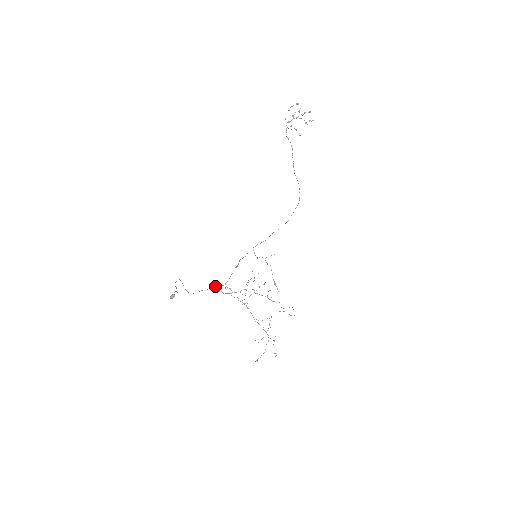
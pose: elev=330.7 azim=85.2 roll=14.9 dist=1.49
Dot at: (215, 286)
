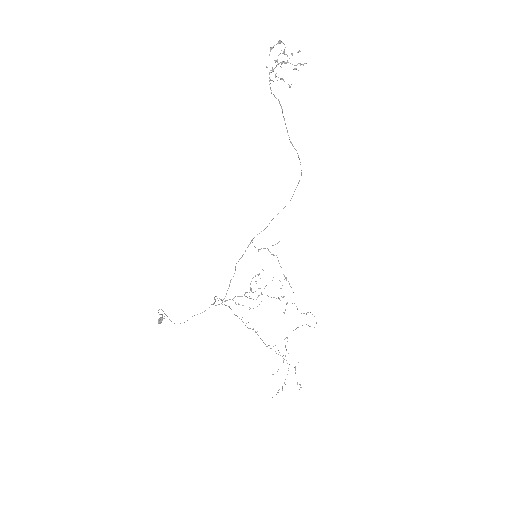
Dot at: (209, 307)
